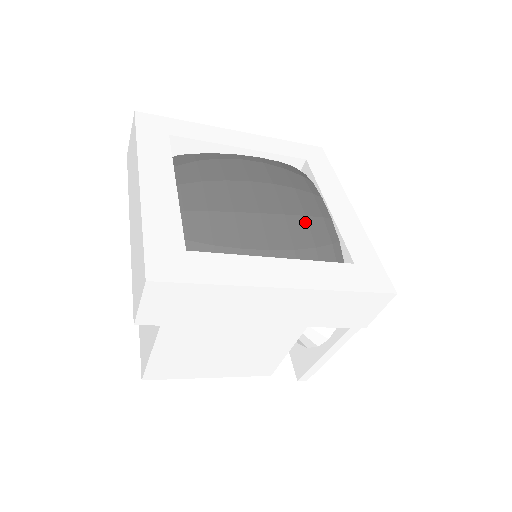
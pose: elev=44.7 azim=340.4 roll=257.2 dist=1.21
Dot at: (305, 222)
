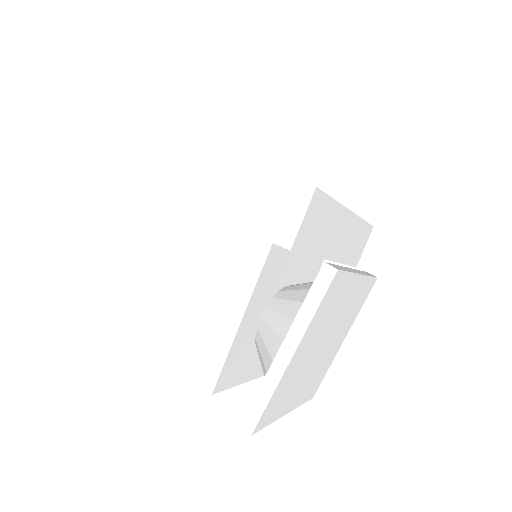
Dot at: occluded
